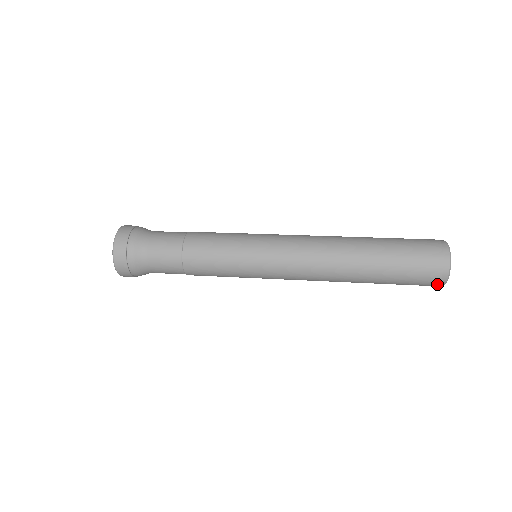
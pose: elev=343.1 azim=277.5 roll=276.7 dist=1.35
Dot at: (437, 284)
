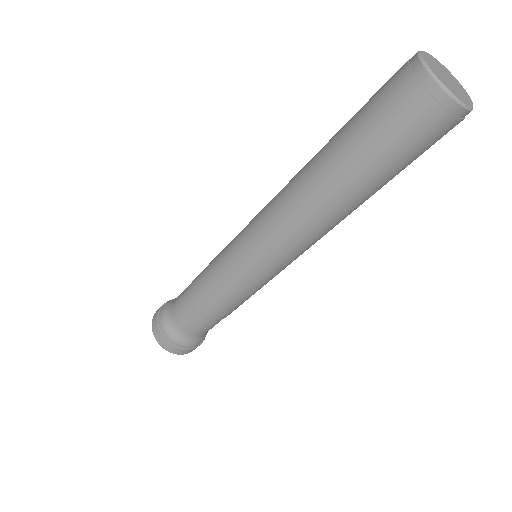
Dot at: (421, 89)
